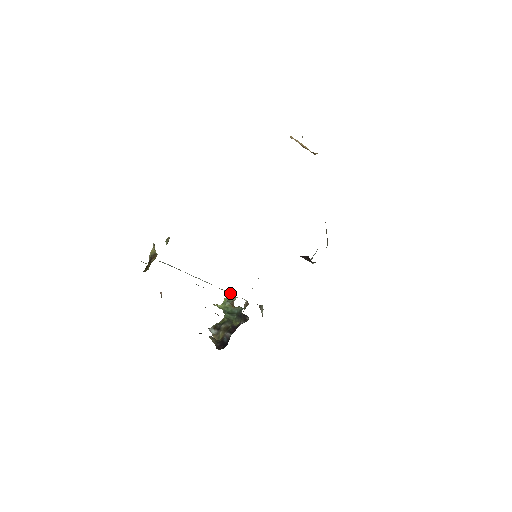
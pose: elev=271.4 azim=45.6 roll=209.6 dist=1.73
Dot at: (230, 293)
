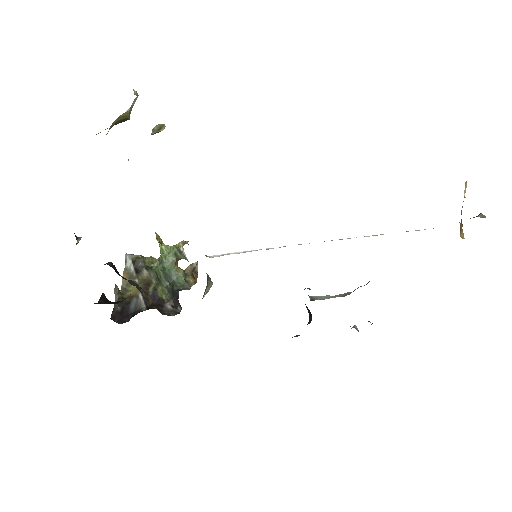
Dot at: (185, 254)
